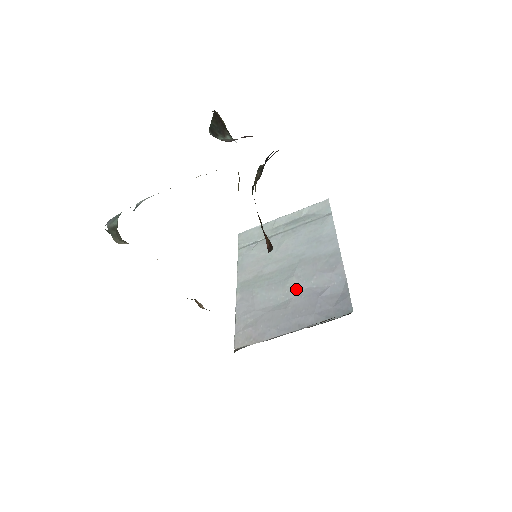
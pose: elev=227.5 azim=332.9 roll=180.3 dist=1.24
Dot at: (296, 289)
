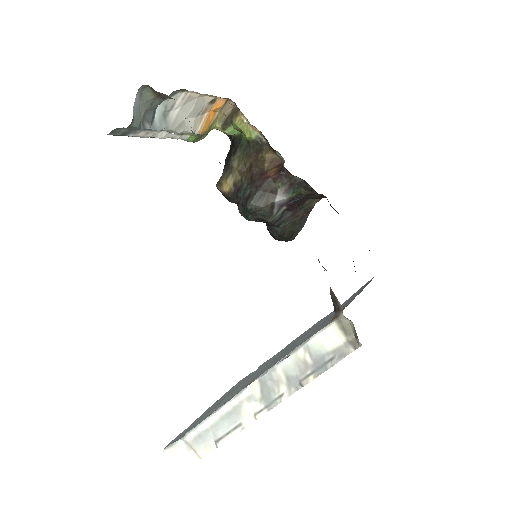
Dot at: (310, 332)
